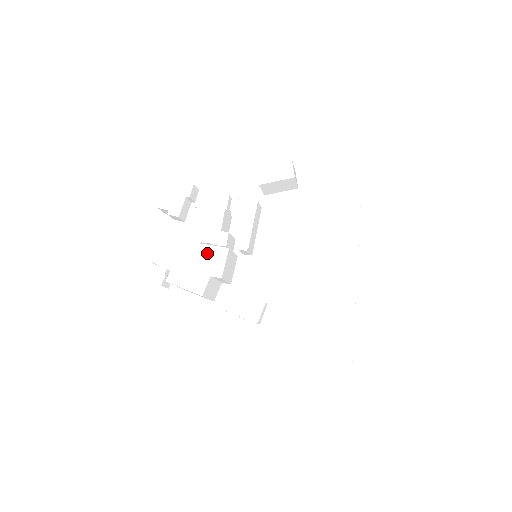
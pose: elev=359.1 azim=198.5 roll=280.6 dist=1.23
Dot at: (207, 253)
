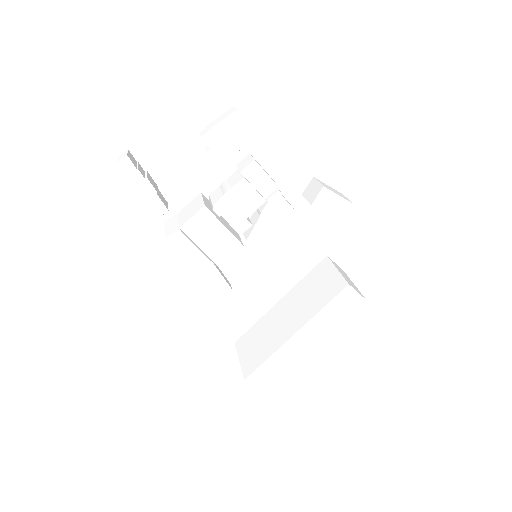
Dot at: (222, 236)
